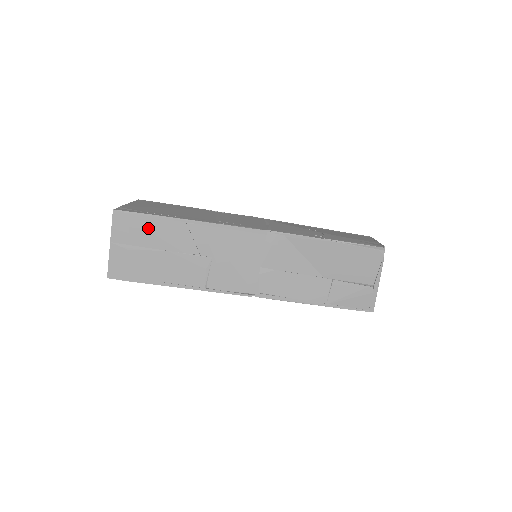
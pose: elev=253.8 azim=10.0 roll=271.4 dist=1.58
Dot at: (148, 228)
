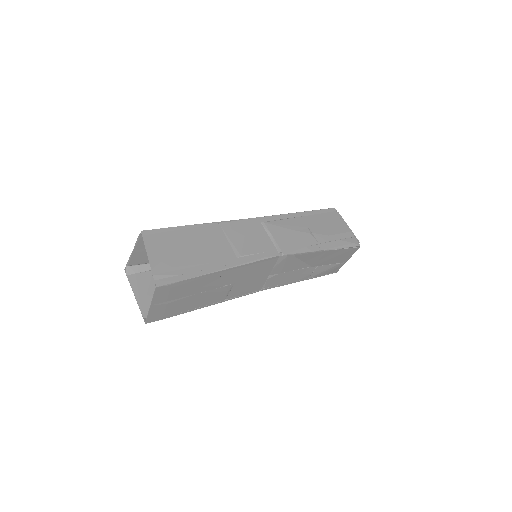
Dot at: (186, 287)
